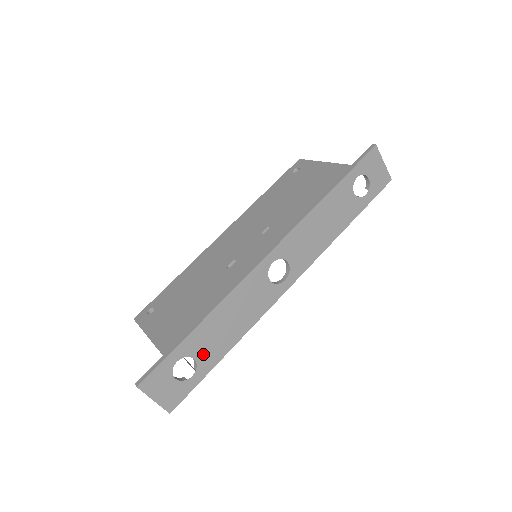
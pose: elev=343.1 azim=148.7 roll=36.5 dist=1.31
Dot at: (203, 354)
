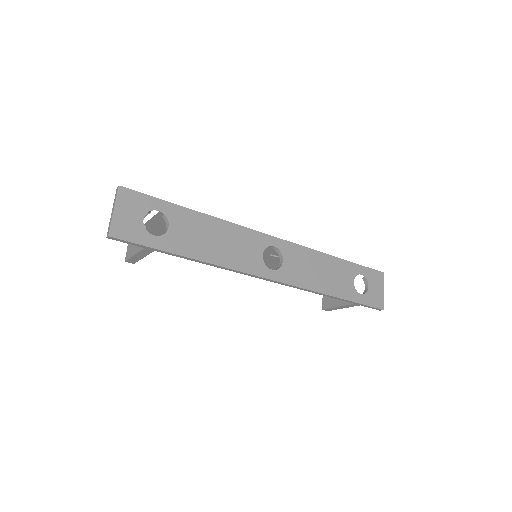
Dot at: (177, 233)
